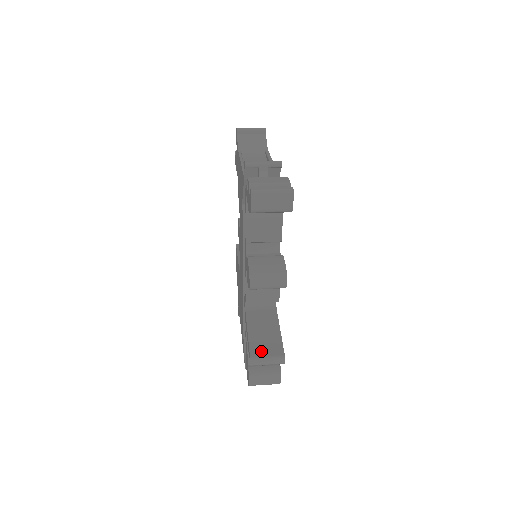
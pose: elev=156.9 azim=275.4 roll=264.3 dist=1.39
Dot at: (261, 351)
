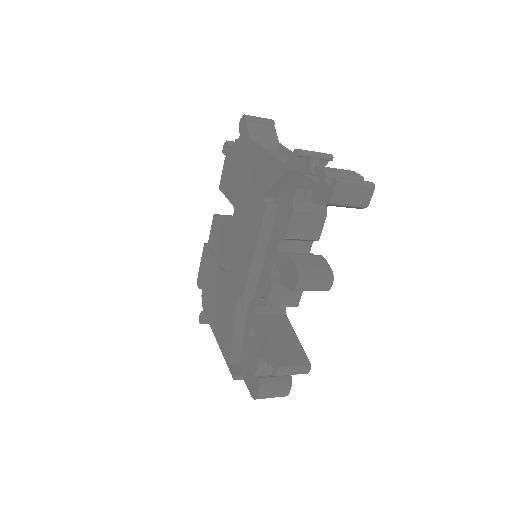
Dot at: (286, 360)
